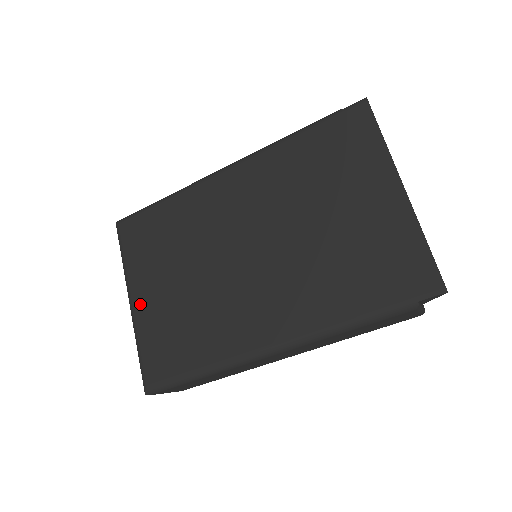
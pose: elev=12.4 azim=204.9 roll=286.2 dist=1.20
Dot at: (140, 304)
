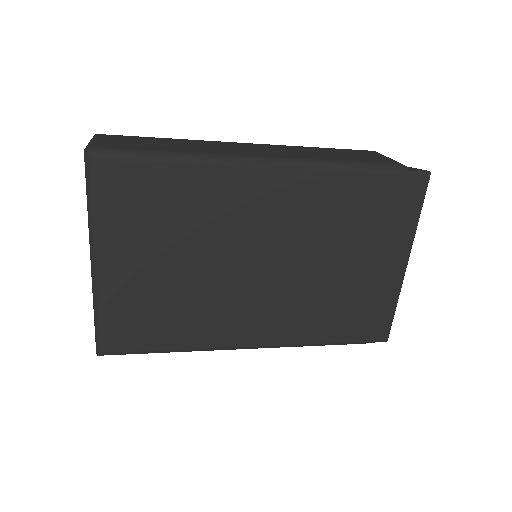
Dot at: (112, 273)
